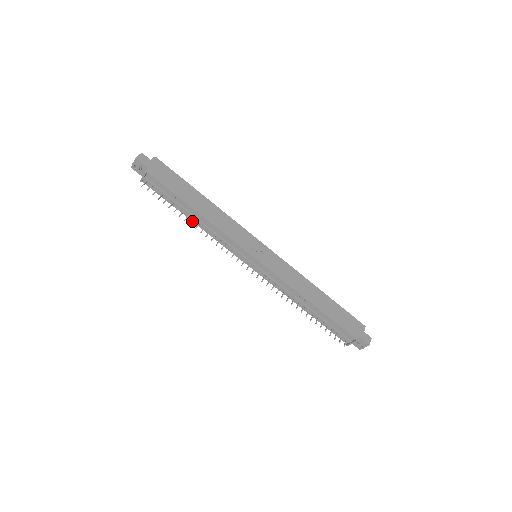
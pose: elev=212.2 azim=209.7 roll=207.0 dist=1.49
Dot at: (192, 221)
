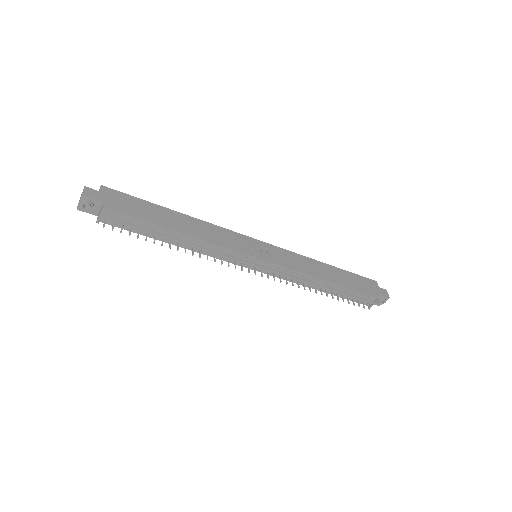
Dot at: (177, 246)
